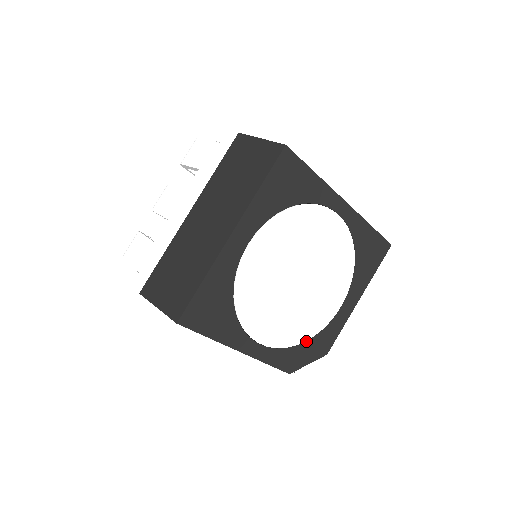
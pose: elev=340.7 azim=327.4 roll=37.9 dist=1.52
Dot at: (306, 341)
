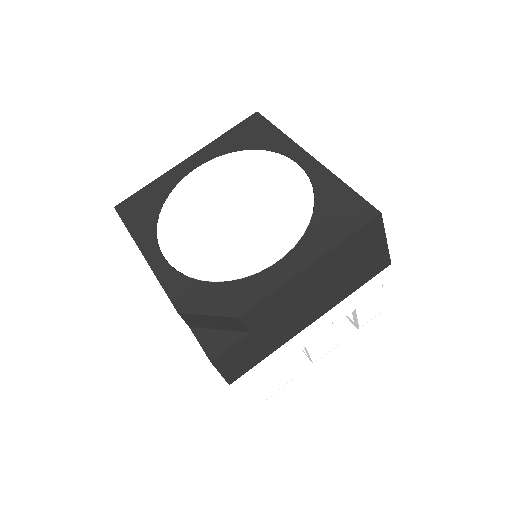
Dot at: (215, 282)
